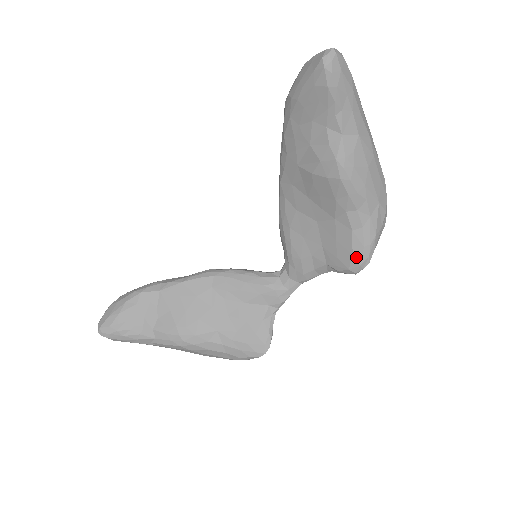
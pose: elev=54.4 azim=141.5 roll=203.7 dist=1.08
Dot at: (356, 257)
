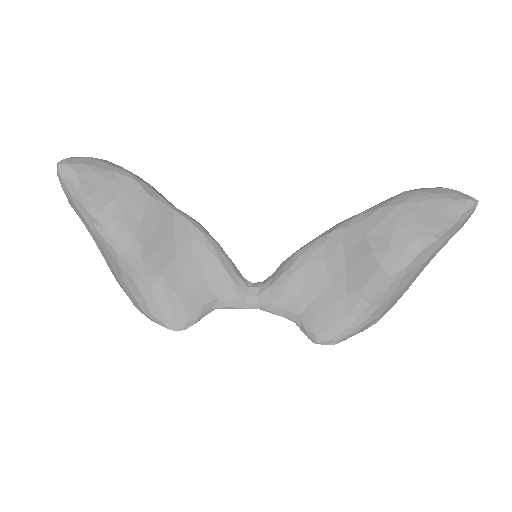
Dot at: (331, 333)
